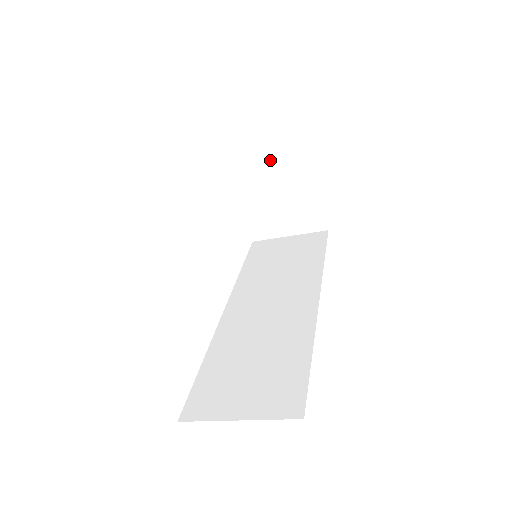
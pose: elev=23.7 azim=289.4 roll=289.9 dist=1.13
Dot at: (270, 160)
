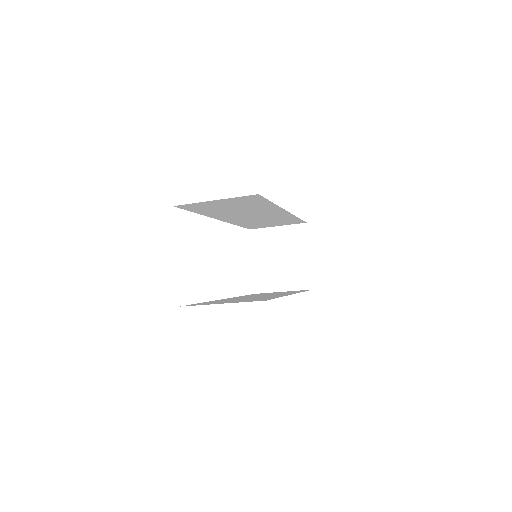
Dot at: (279, 232)
